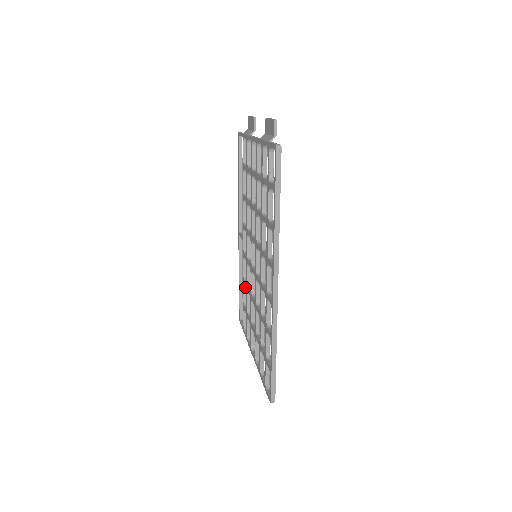
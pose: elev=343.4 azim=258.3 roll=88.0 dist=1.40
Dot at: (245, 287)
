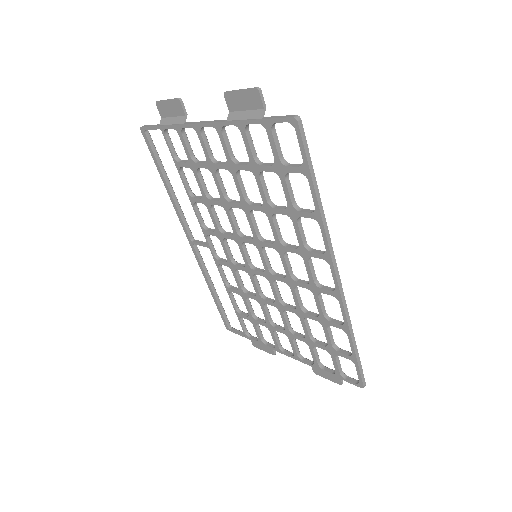
Dot at: (231, 294)
